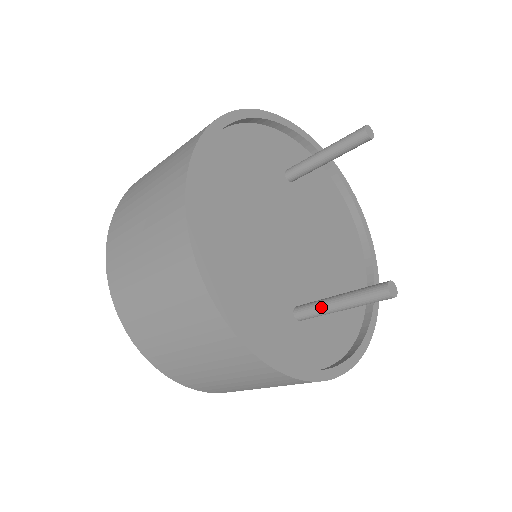
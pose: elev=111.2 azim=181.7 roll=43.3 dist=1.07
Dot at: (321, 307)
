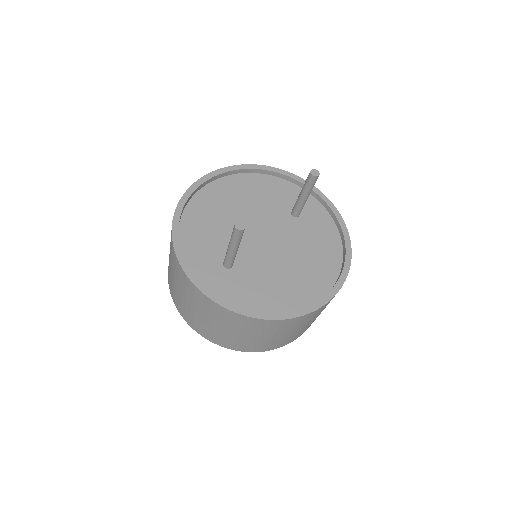
Dot at: occluded
